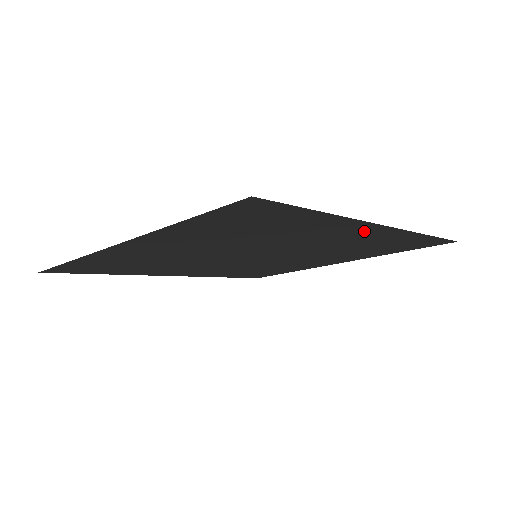
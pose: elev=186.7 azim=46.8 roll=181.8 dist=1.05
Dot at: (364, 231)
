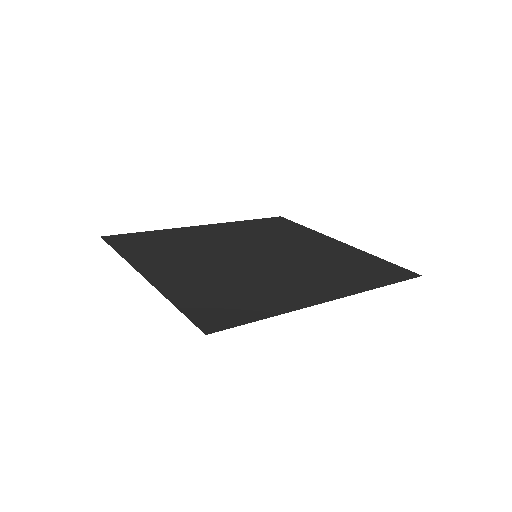
Dot at: (320, 293)
